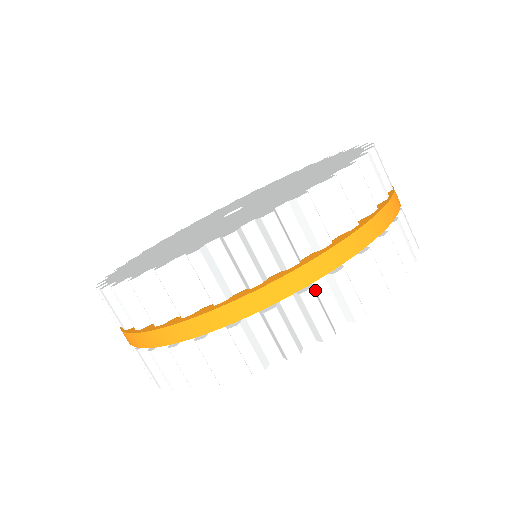
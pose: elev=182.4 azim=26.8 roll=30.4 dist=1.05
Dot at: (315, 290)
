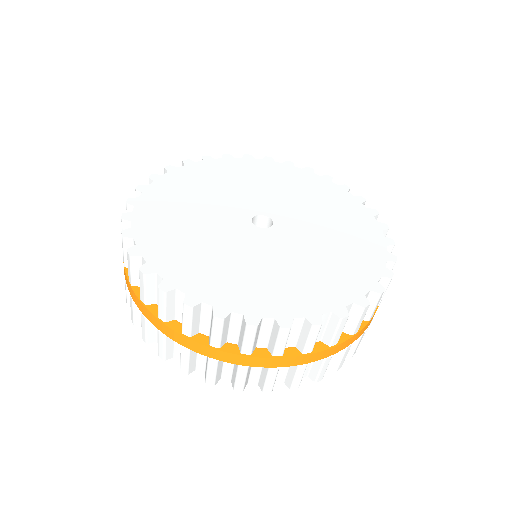
Dot at: occluded
